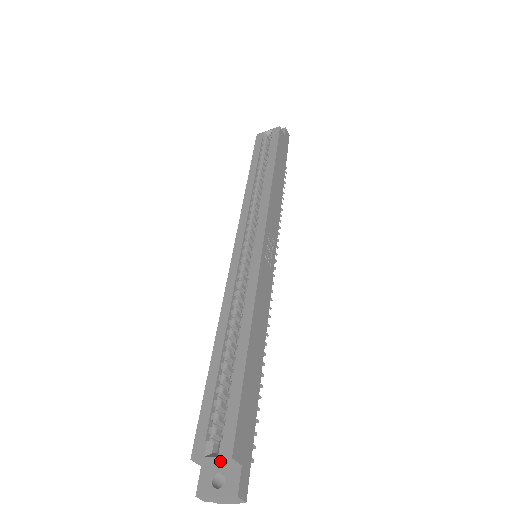
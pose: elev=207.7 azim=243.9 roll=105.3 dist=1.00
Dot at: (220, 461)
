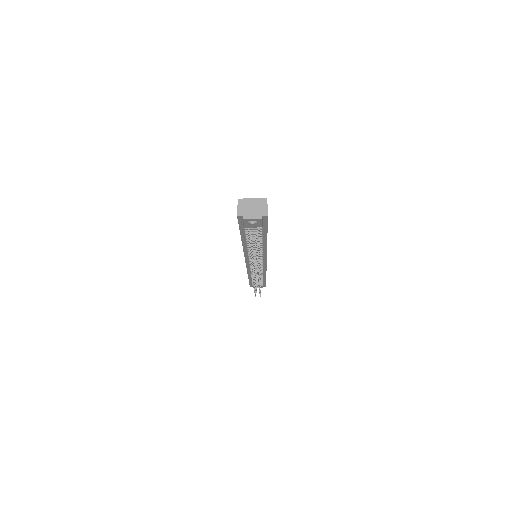
Dot at: (257, 203)
